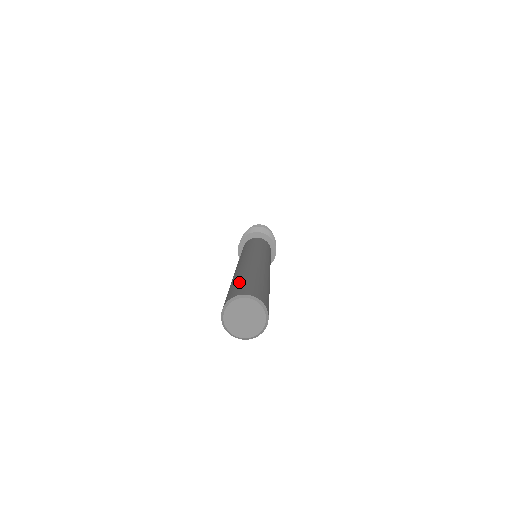
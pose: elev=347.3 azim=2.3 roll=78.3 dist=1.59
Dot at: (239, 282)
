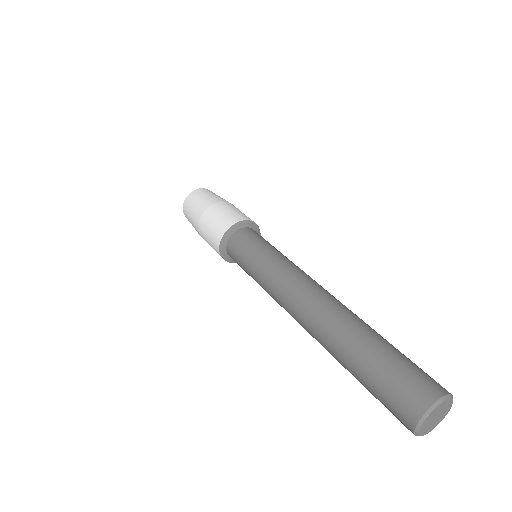
Dot at: (374, 386)
